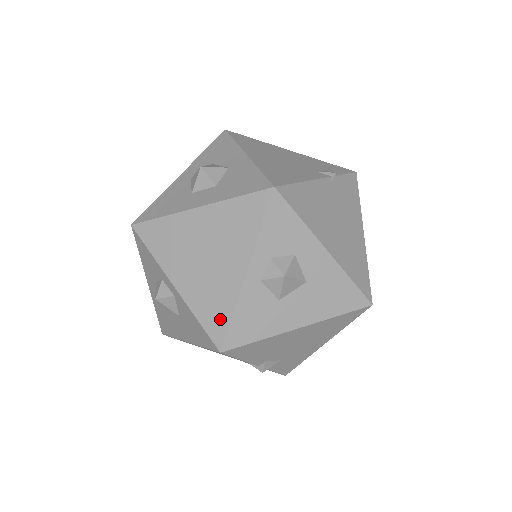
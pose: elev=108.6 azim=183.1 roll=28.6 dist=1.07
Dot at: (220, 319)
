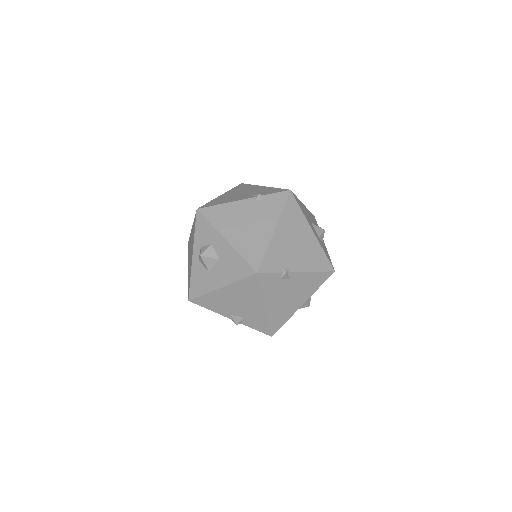
Dot at: (189, 283)
